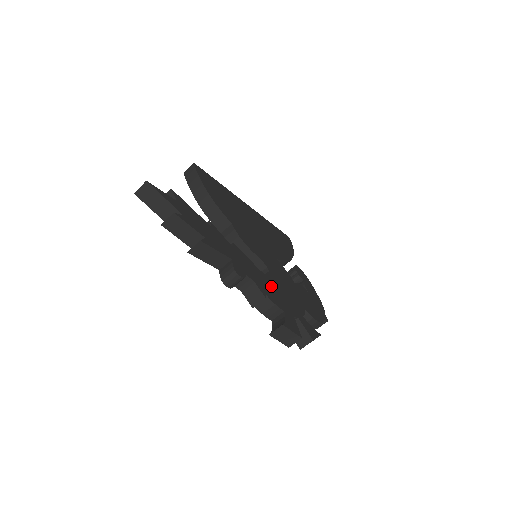
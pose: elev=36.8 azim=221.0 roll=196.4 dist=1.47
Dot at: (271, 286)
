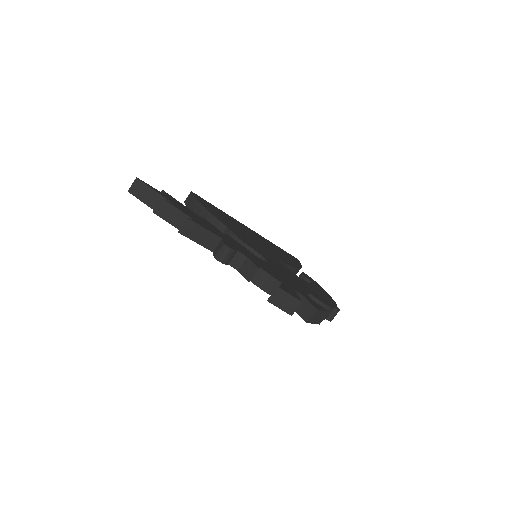
Dot at: (268, 267)
